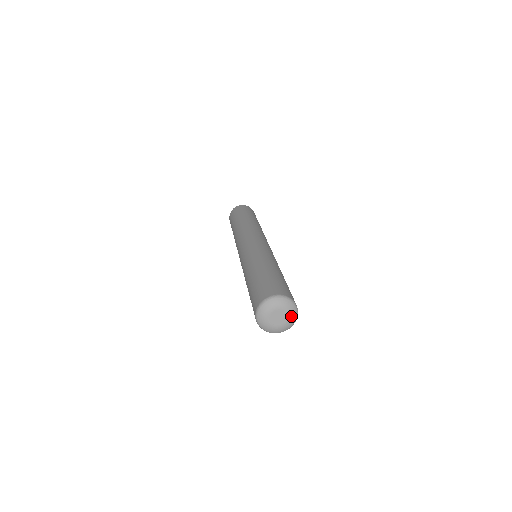
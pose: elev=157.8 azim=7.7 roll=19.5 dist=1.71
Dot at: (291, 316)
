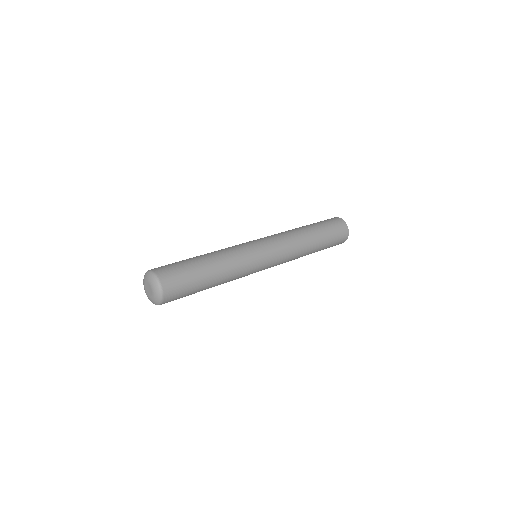
Dot at: (154, 299)
